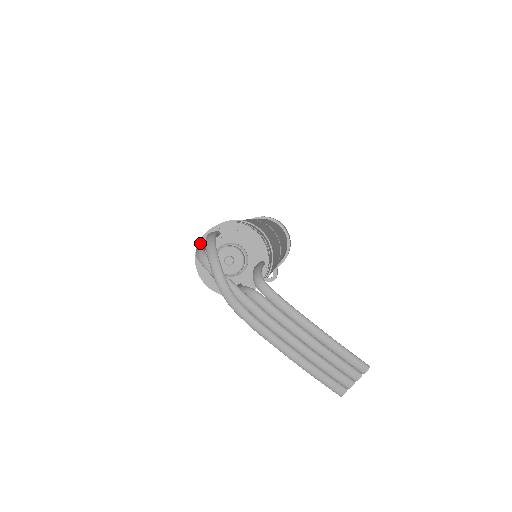
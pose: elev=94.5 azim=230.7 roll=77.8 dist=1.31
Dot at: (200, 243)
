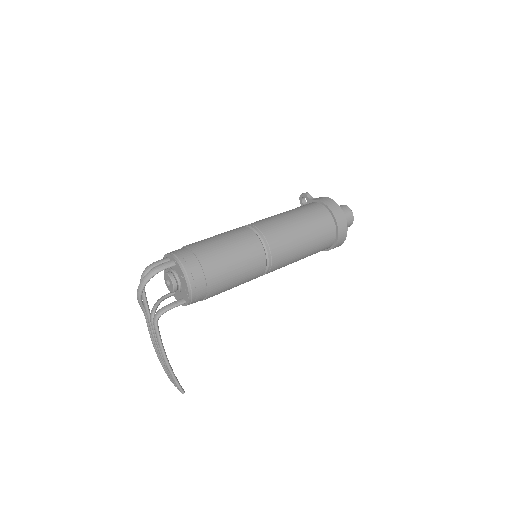
Dot at: (167, 255)
